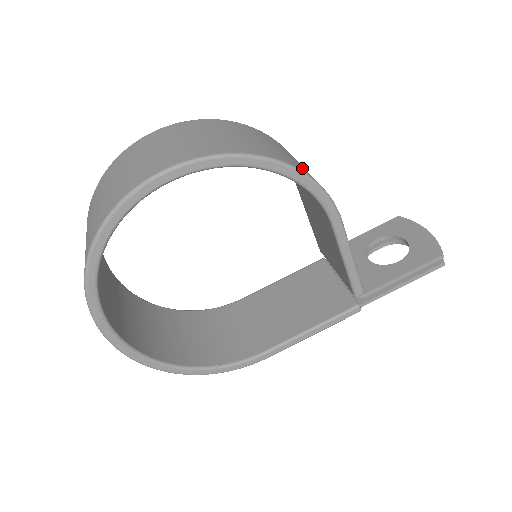
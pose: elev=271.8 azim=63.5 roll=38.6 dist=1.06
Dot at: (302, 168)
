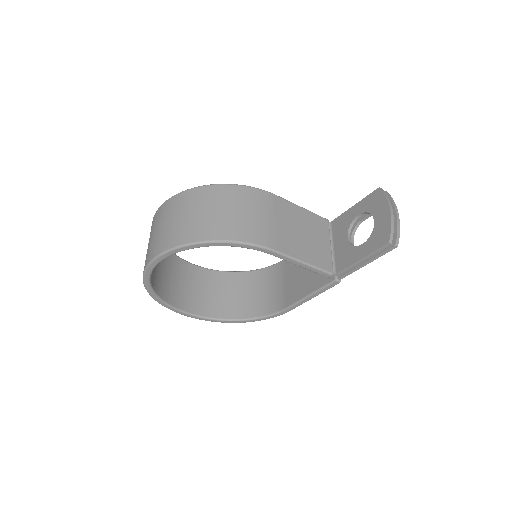
Dot at: (230, 231)
